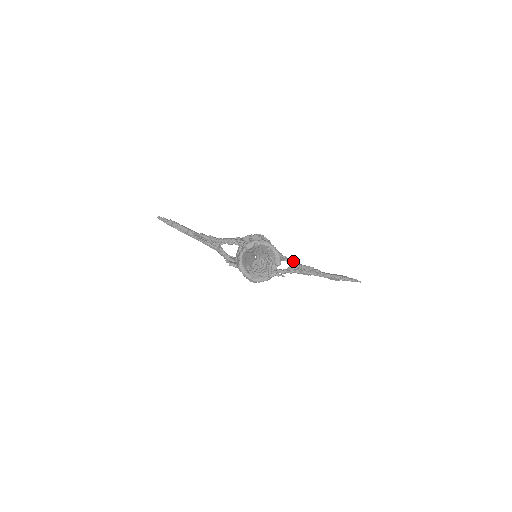
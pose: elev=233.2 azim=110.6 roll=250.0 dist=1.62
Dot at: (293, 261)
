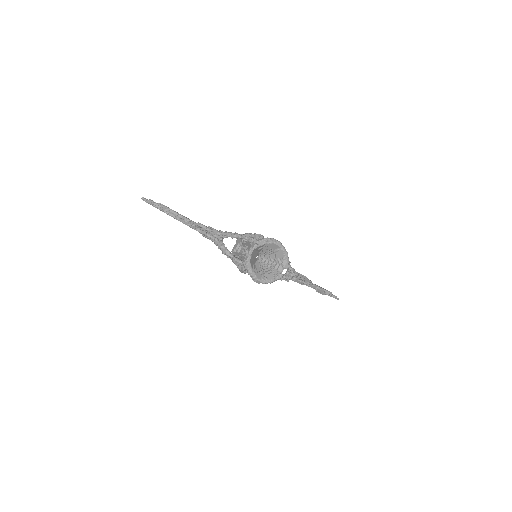
Dot at: occluded
